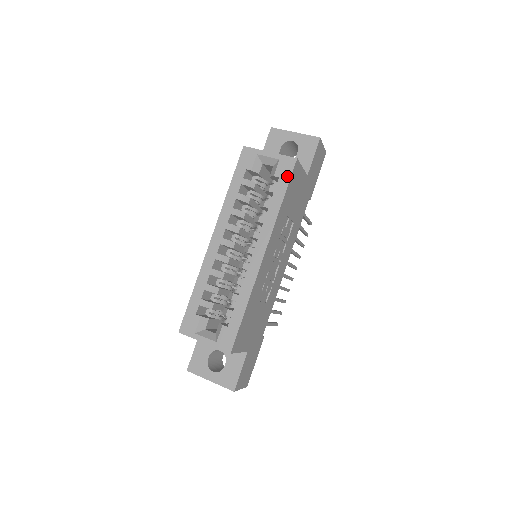
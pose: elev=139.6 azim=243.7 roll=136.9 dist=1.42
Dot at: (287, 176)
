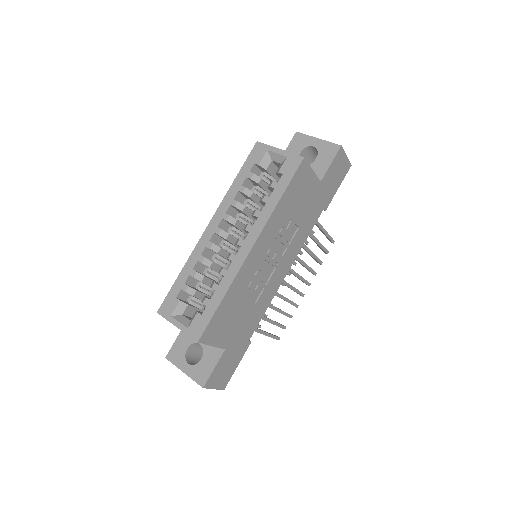
Dot at: (291, 174)
